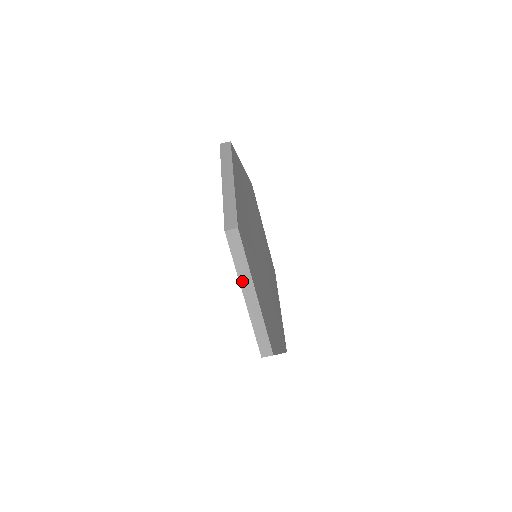
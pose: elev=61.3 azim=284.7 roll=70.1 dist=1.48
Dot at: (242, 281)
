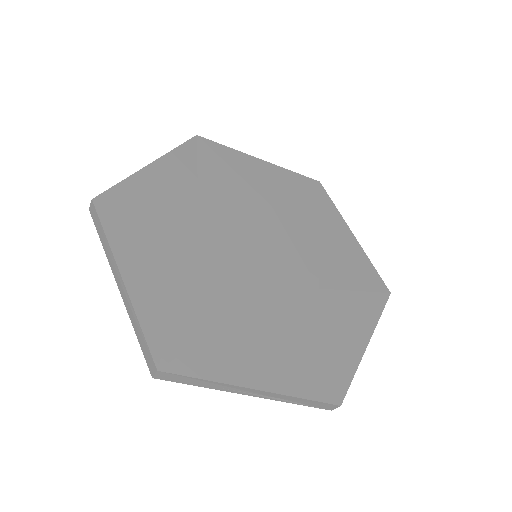
Dot at: (227, 390)
